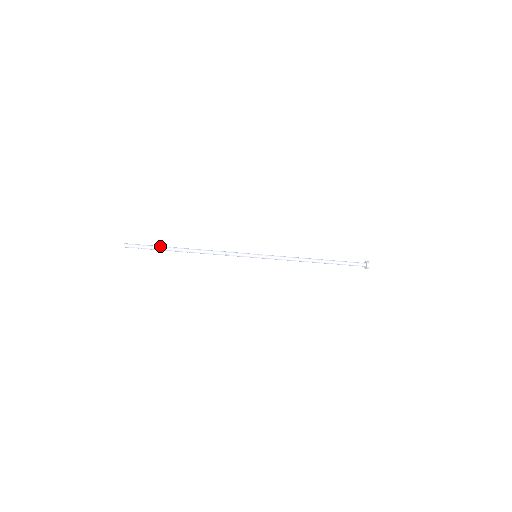
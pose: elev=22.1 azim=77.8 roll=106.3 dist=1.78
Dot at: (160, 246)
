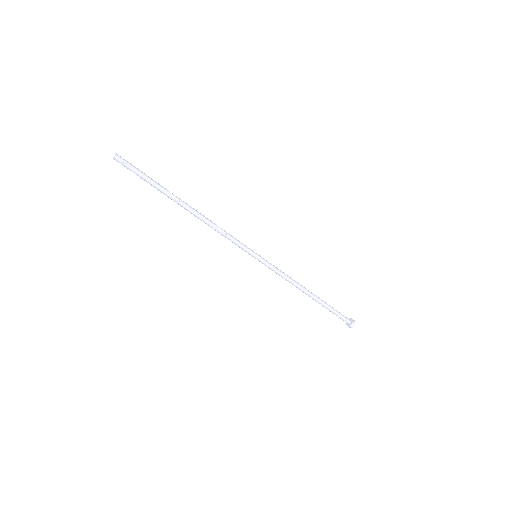
Dot at: (159, 184)
